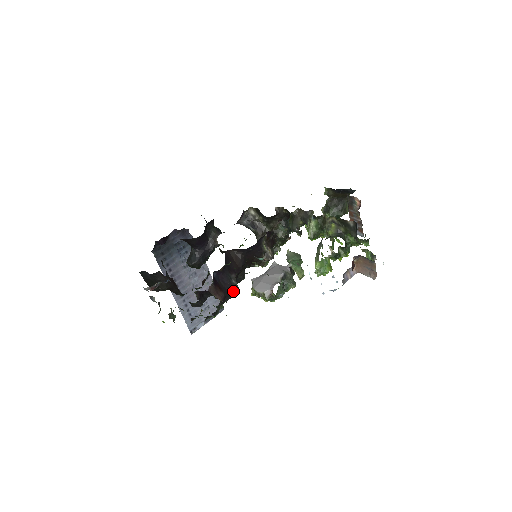
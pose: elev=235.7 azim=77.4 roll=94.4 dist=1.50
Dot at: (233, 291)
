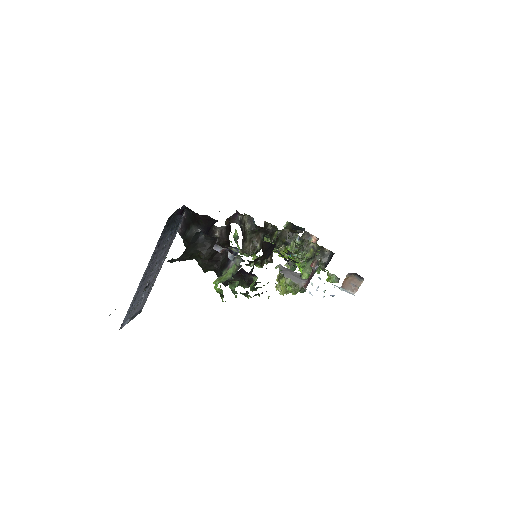
Dot at: occluded
